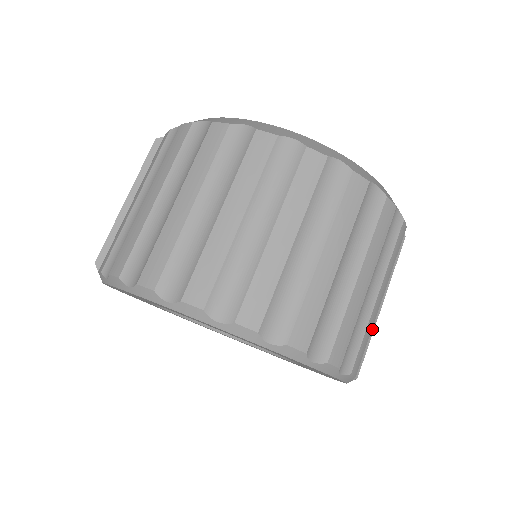
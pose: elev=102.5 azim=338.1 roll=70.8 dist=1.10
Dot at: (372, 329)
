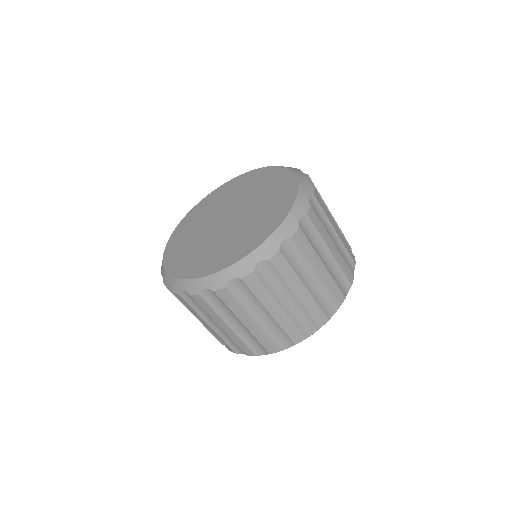
Dot at: (323, 288)
